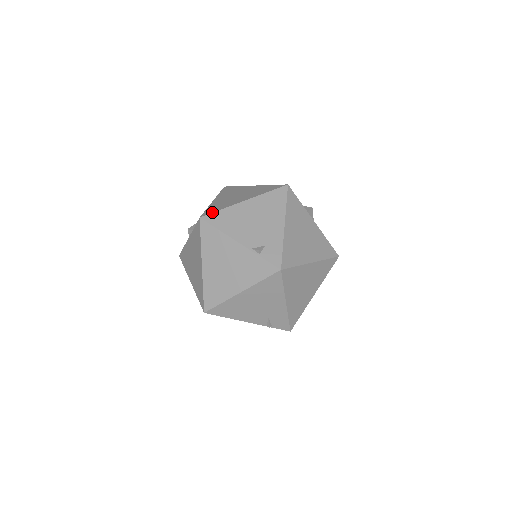
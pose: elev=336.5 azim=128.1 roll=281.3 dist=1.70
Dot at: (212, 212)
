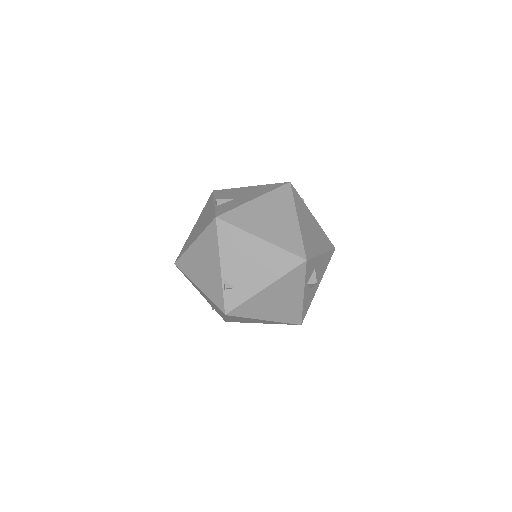
Dot at: (229, 222)
